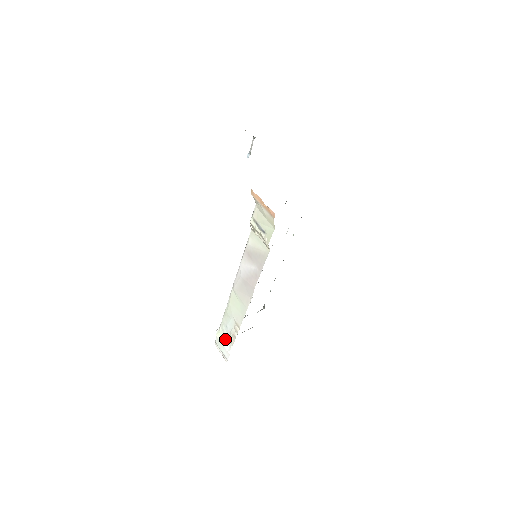
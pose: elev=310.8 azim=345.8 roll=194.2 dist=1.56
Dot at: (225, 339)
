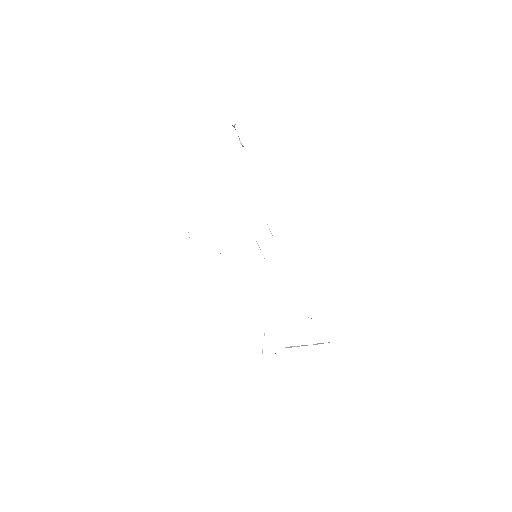
Dot at: occluded
